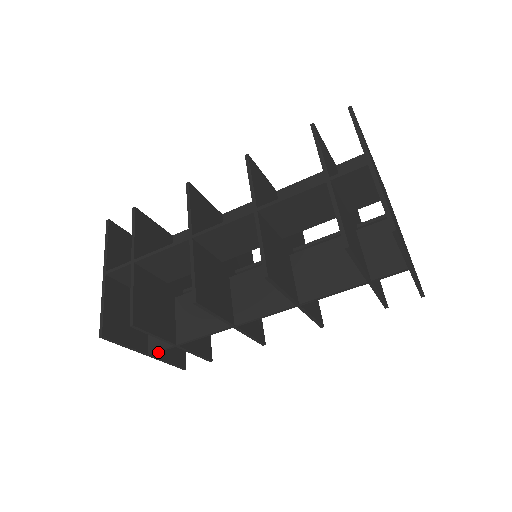
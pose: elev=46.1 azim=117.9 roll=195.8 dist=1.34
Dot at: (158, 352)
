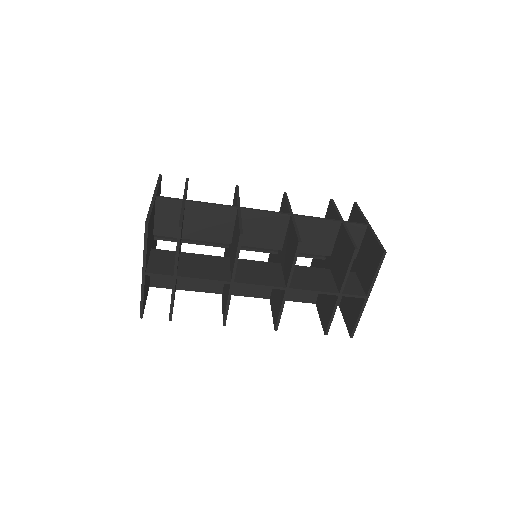
Dot at: (145, 281)
